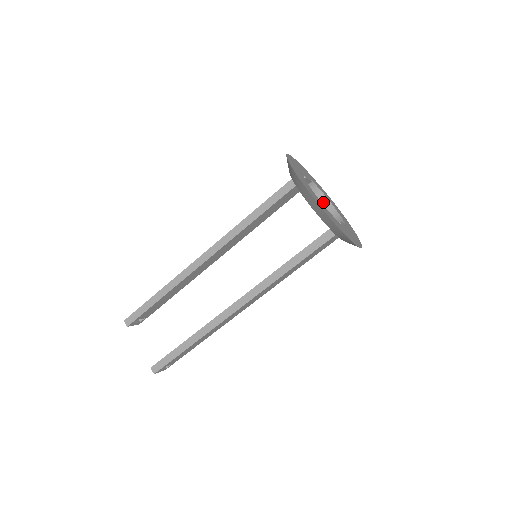
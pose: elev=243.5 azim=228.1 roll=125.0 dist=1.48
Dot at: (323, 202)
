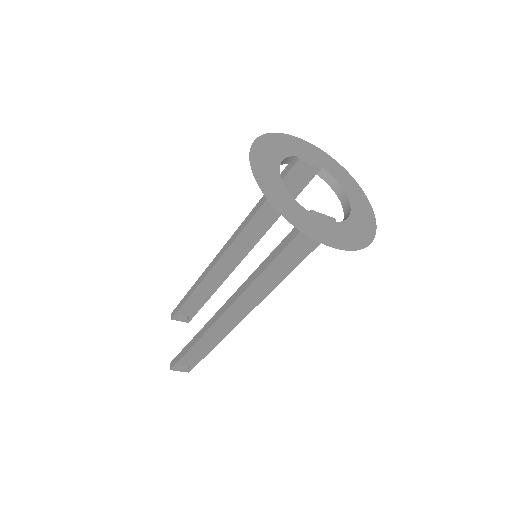
Dot at: (341, 198)
